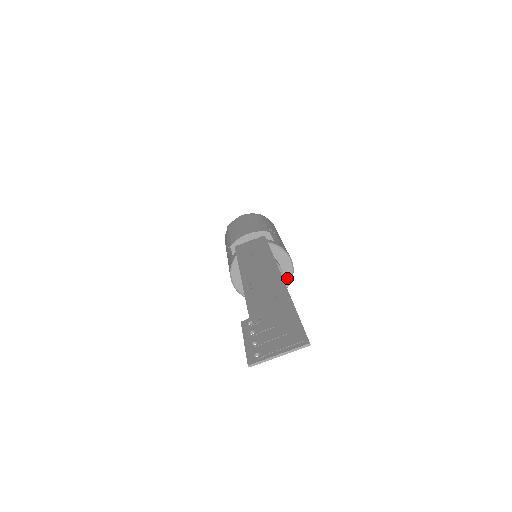
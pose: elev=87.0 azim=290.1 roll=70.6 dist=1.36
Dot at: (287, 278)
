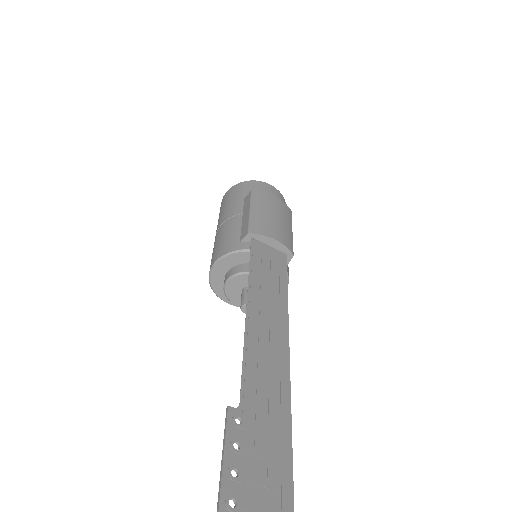
Dot at: occluded
